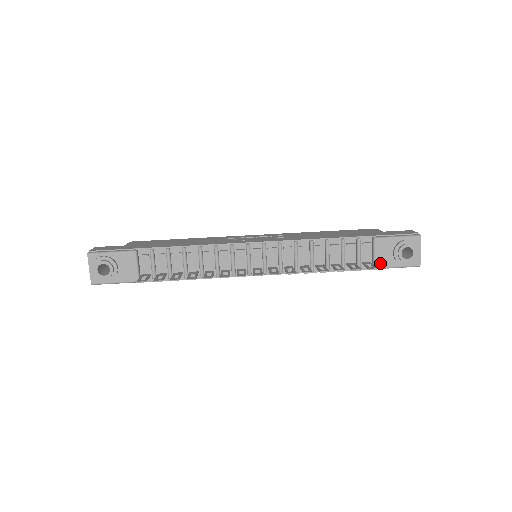
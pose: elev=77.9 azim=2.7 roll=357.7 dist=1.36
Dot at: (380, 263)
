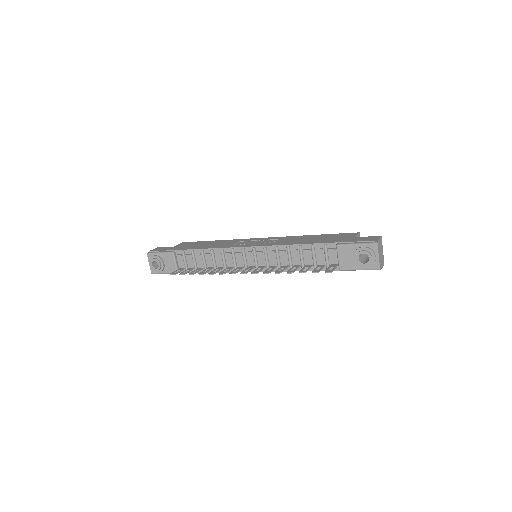
Dot at: (344, 266)
